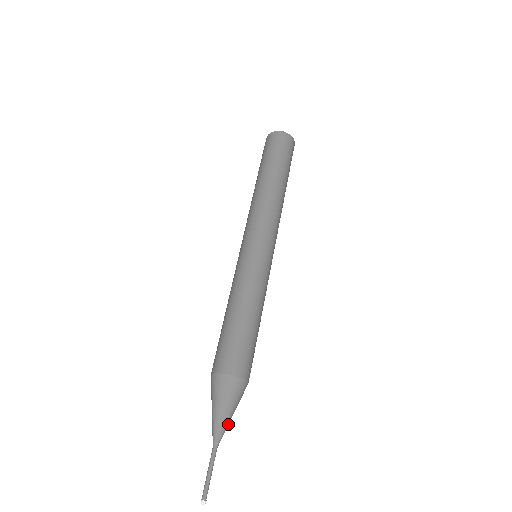
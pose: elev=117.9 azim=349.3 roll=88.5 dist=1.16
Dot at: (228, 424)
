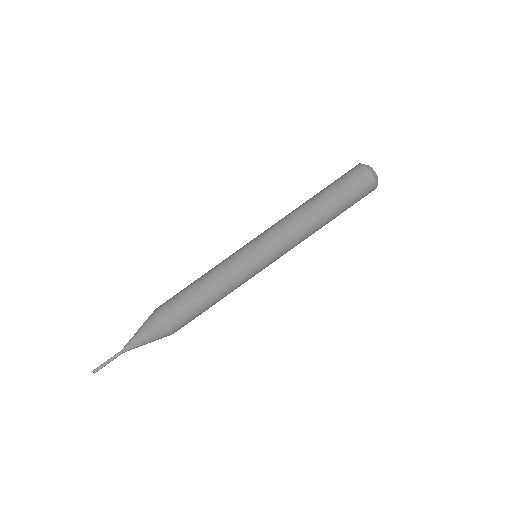
Dot at: (139, 346)
